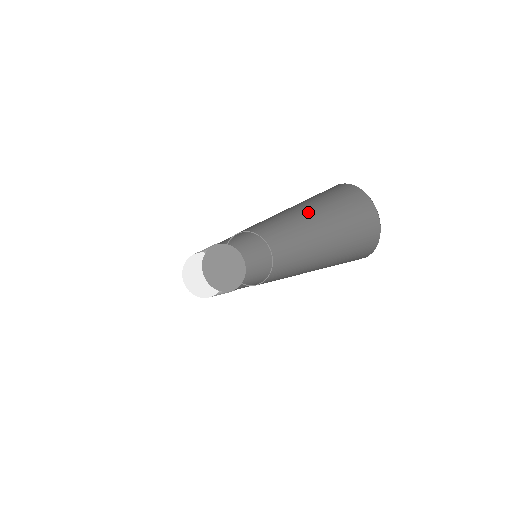
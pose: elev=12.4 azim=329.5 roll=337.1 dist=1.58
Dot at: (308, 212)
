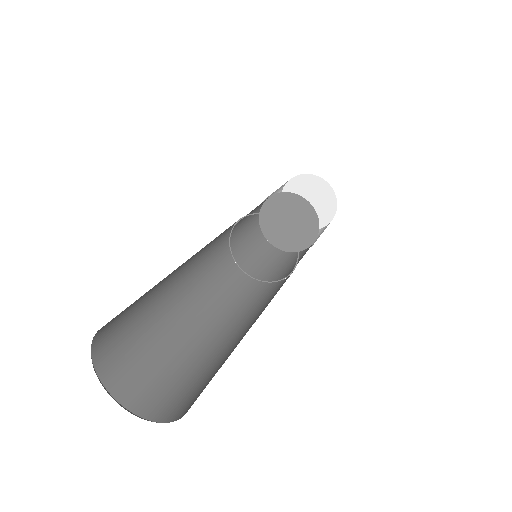
Dot at: occluded
